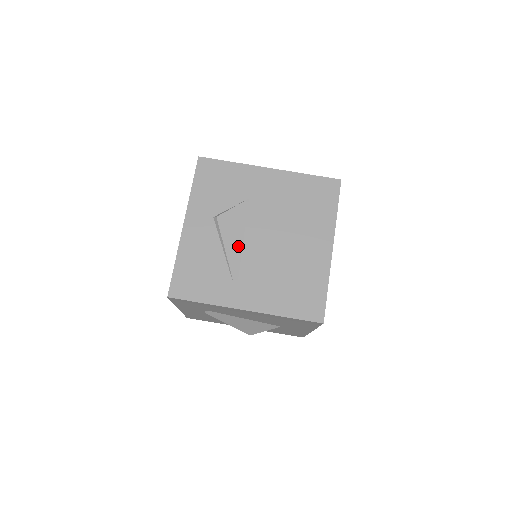
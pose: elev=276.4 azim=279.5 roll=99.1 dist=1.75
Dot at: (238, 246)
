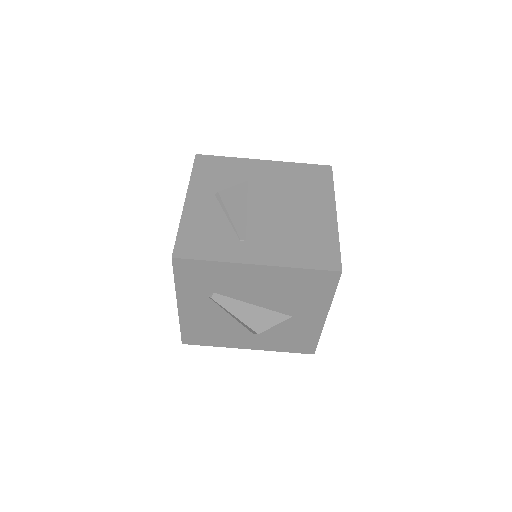
Dot at: (242, 214)
